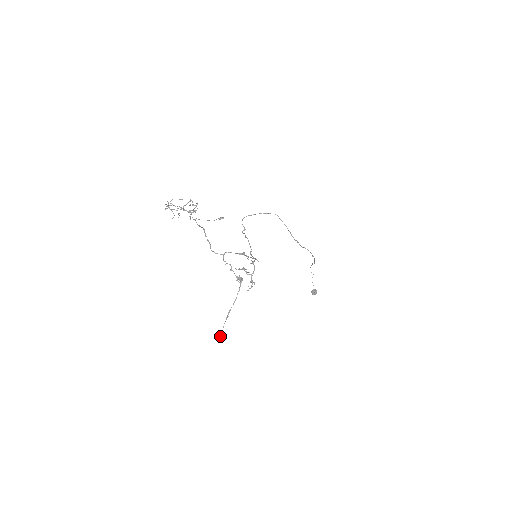
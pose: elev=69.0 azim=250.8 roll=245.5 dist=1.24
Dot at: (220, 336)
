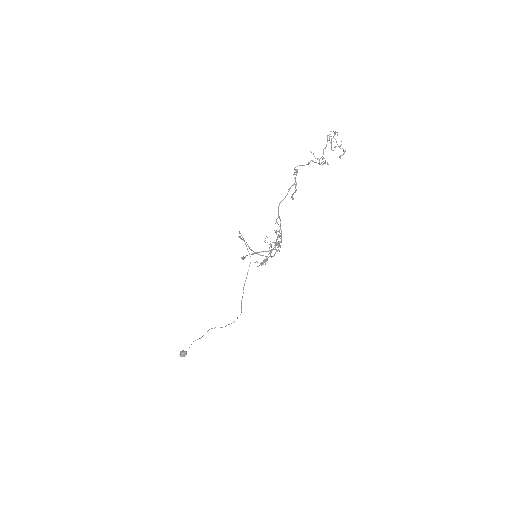
Dot at: (244, 257)
